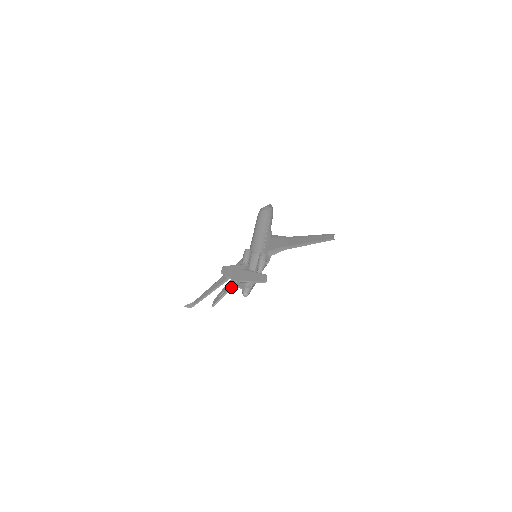
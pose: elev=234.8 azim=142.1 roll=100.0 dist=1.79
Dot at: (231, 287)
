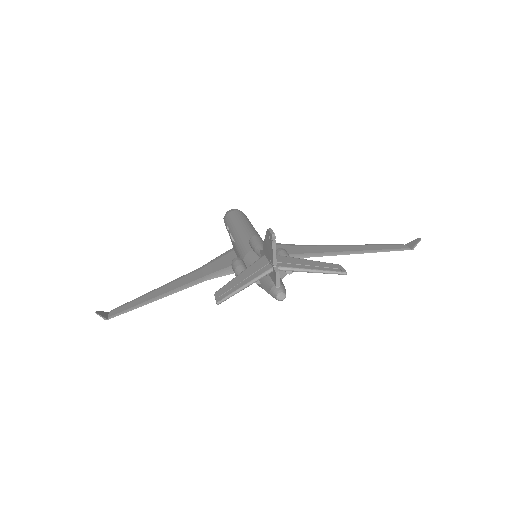
Dot at: (262, 274)
